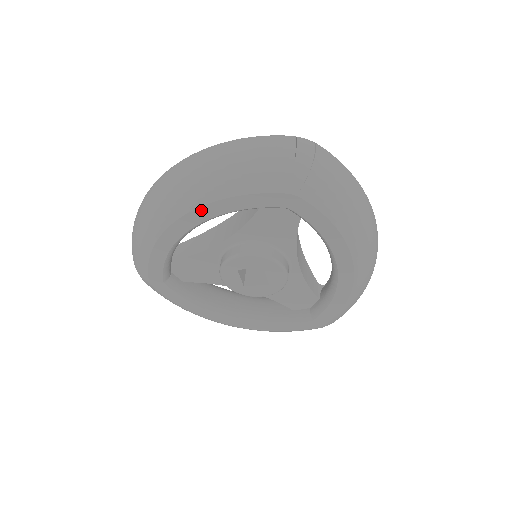
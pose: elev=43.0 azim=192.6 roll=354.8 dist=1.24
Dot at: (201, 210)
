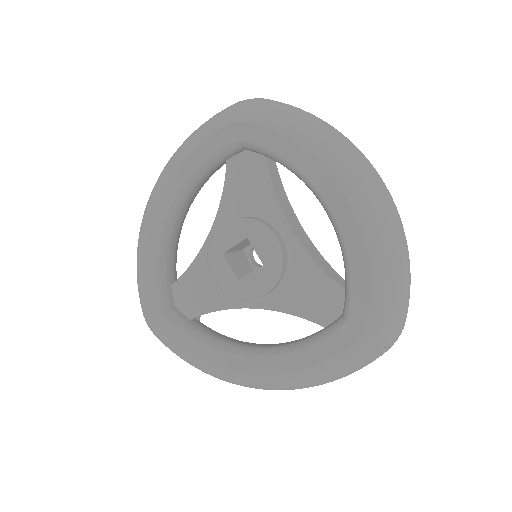
Dot at: (170, 184)
